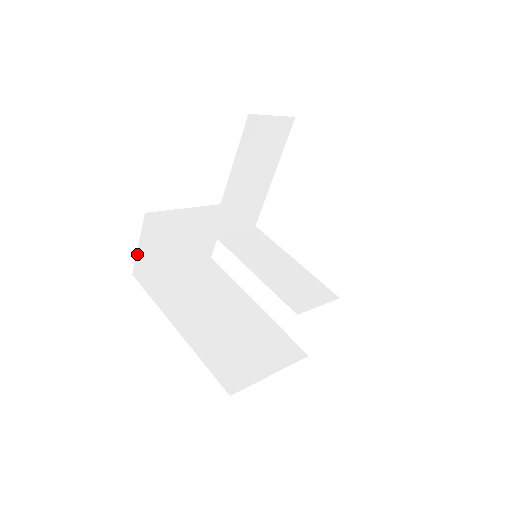
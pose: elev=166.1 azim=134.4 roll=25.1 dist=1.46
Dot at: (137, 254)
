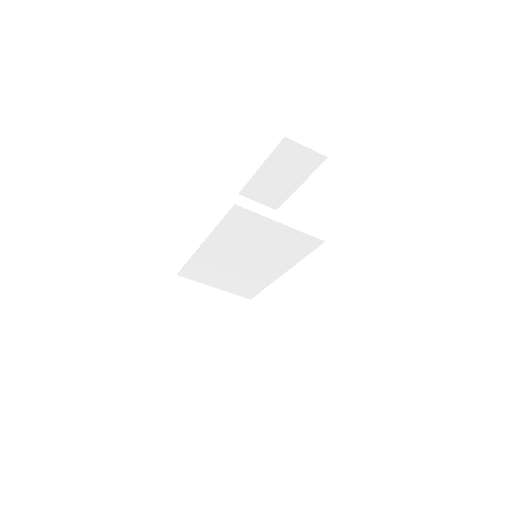
Dot at: (169, 312)
